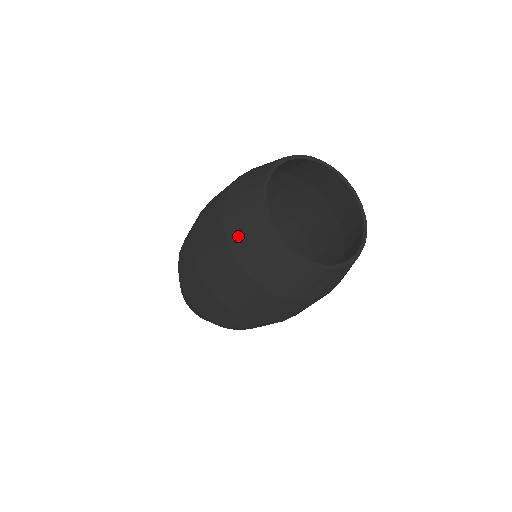
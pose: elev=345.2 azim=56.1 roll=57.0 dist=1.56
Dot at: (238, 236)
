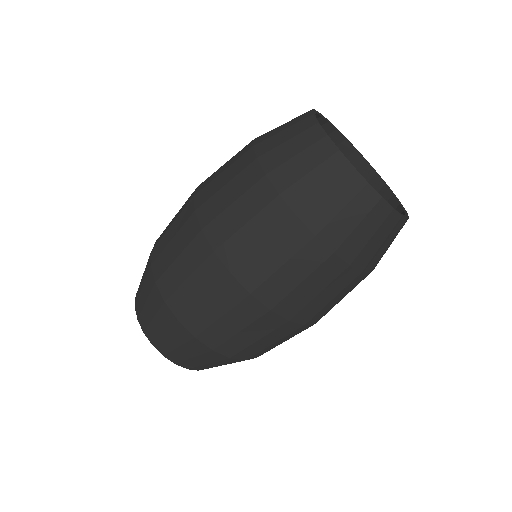
Dot at: (284, 166)
